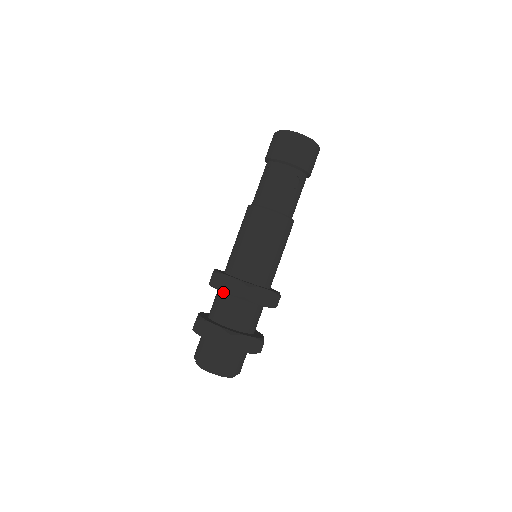
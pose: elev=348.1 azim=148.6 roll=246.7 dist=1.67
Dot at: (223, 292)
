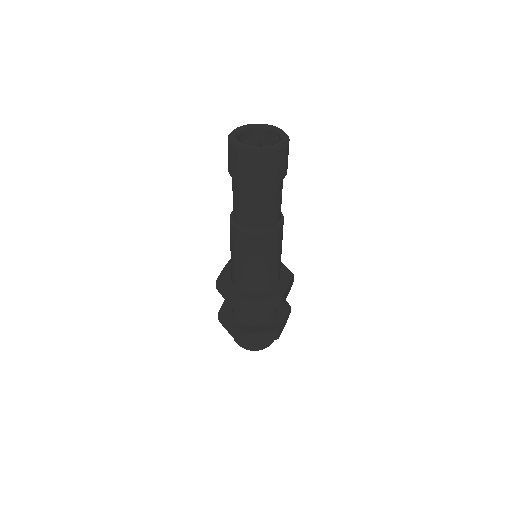
Dot at: occluded
